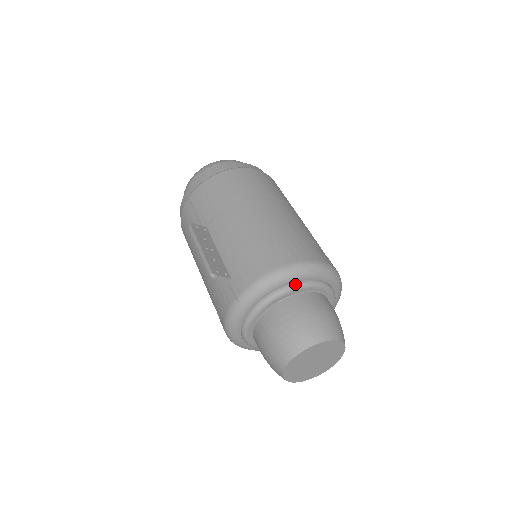
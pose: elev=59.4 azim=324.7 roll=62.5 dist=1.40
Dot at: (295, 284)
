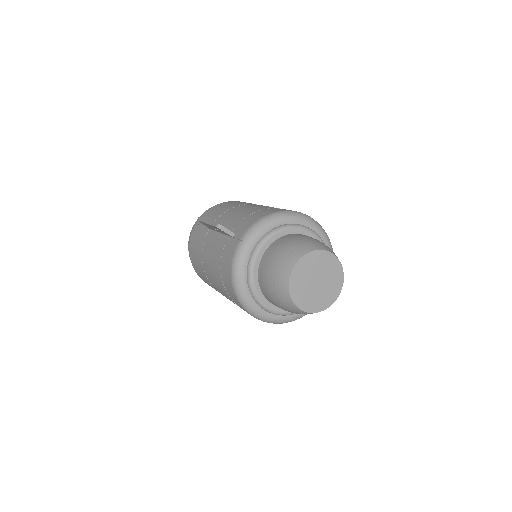
Dot at: (289, 224)
